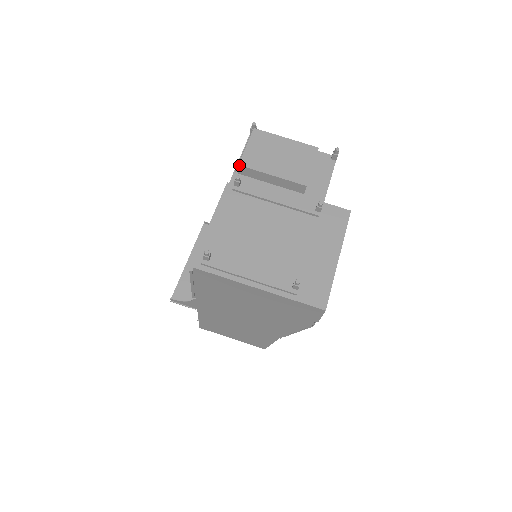
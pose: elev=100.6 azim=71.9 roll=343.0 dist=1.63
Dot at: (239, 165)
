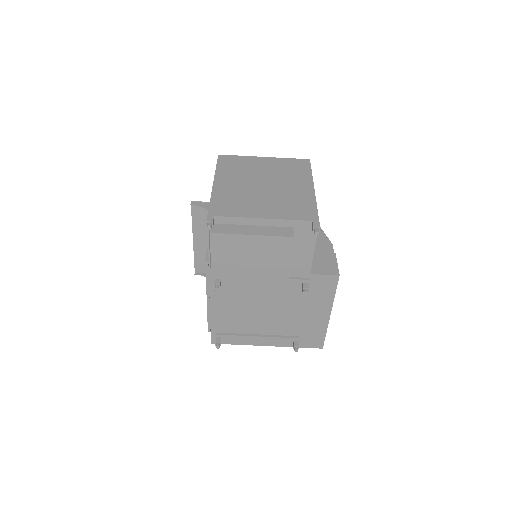
Dot at: (213, 277)
